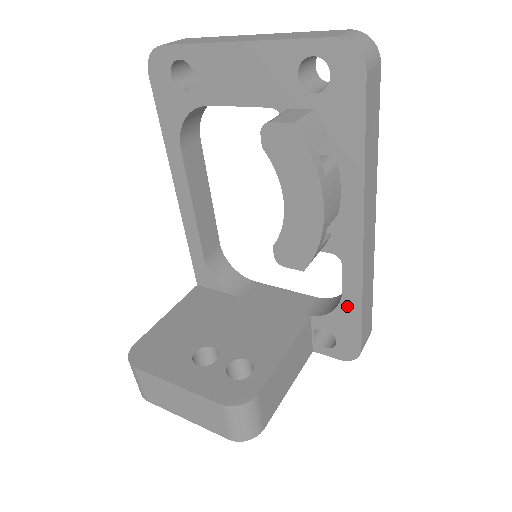
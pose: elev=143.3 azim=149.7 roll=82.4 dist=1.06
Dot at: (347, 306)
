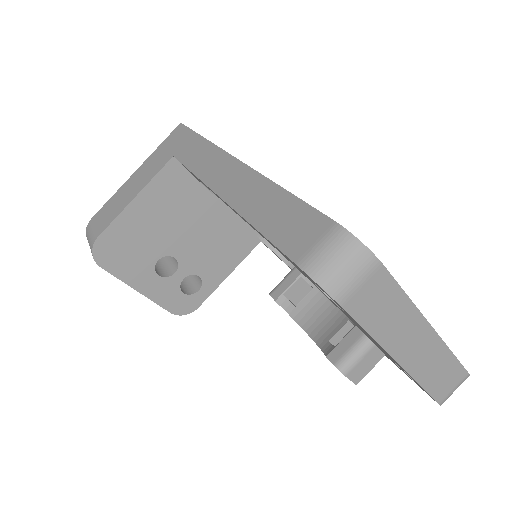
Dot at: (291, 269)
